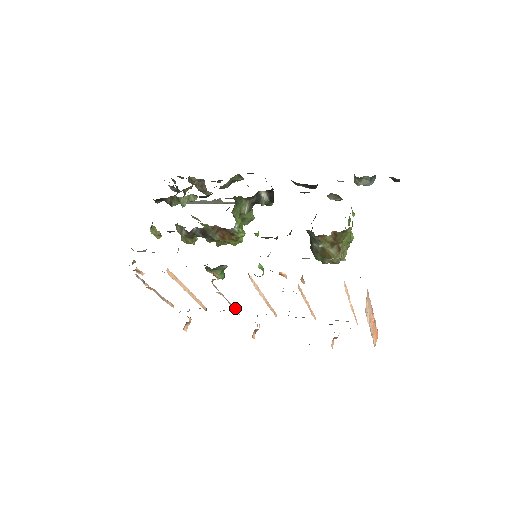
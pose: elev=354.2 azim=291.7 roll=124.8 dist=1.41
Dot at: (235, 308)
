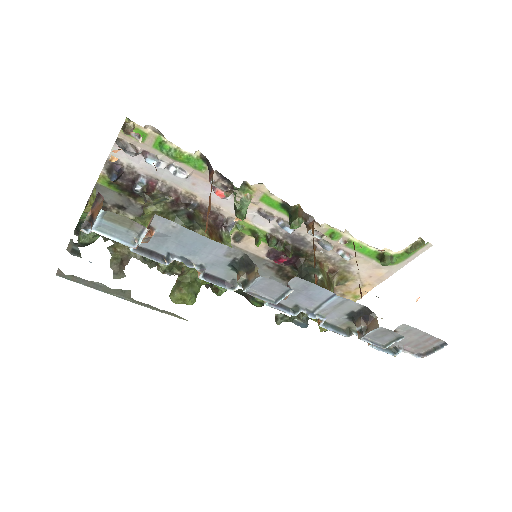
Dot at: occluded
